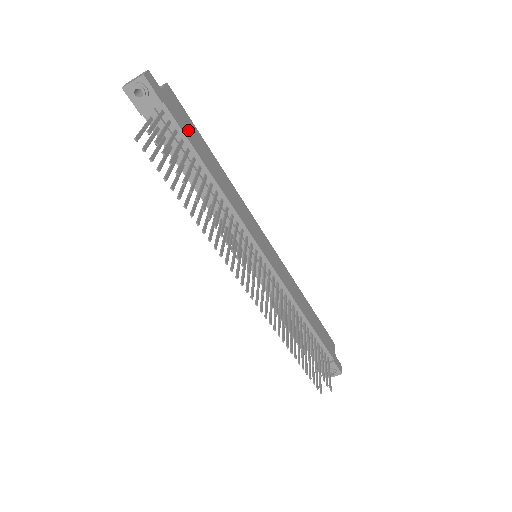
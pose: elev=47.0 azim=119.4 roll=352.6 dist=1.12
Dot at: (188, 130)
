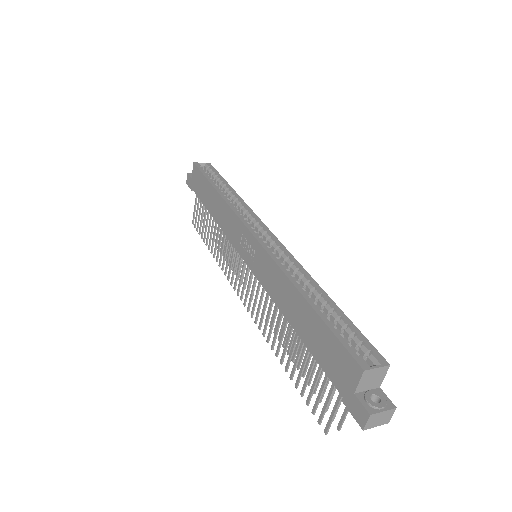
Dot at: occluded
